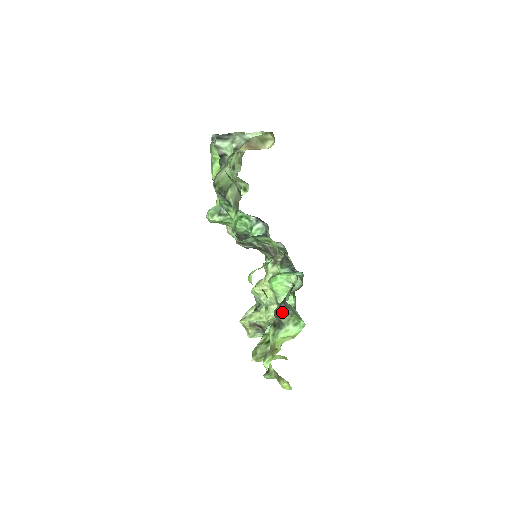
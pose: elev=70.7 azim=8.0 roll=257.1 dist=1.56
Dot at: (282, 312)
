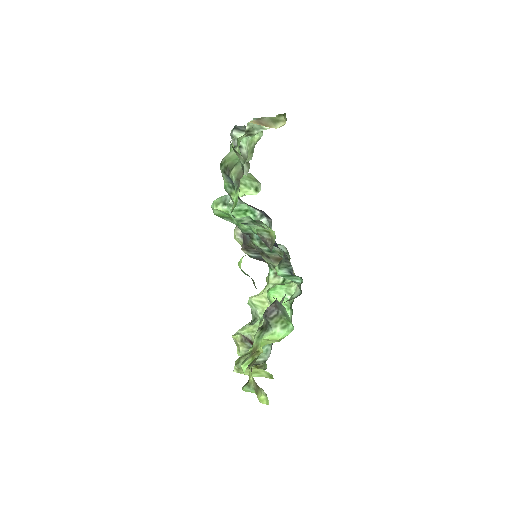
Dot at: (271, 312)
